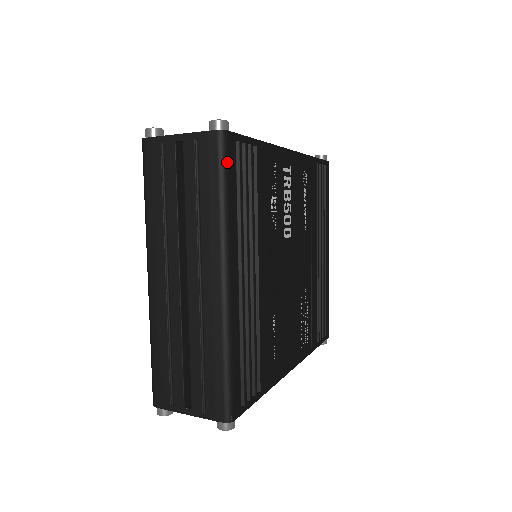
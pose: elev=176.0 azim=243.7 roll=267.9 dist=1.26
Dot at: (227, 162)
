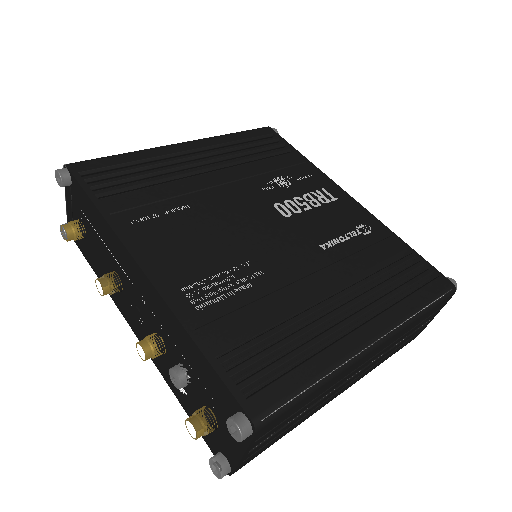
Dot at: (253, 130)
